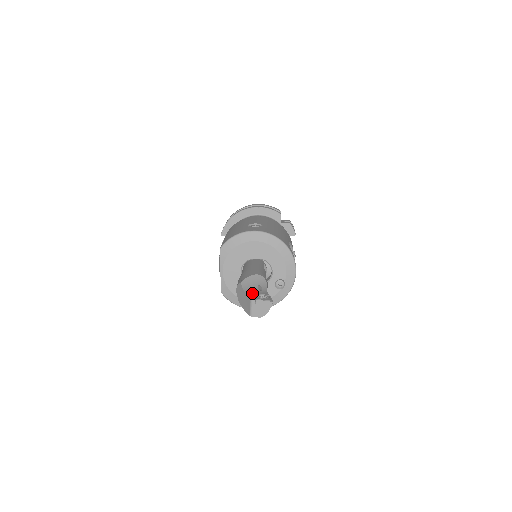
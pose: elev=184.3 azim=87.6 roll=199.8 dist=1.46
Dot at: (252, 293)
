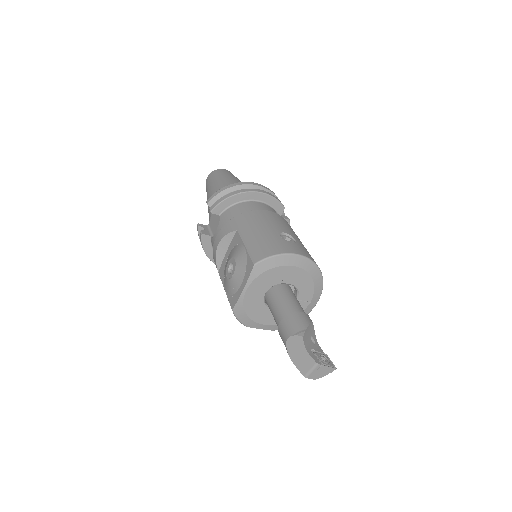
Dot at: (310, 349)
